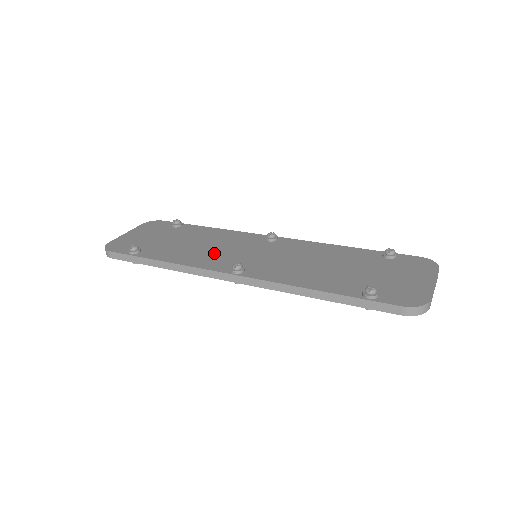
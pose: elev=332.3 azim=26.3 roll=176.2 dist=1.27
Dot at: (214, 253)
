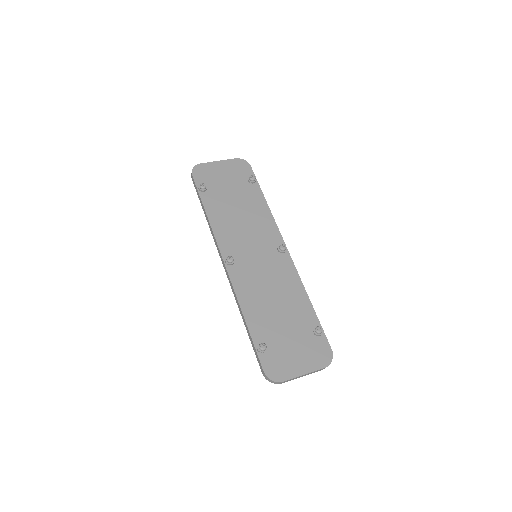
Dot at: (237, 232)
